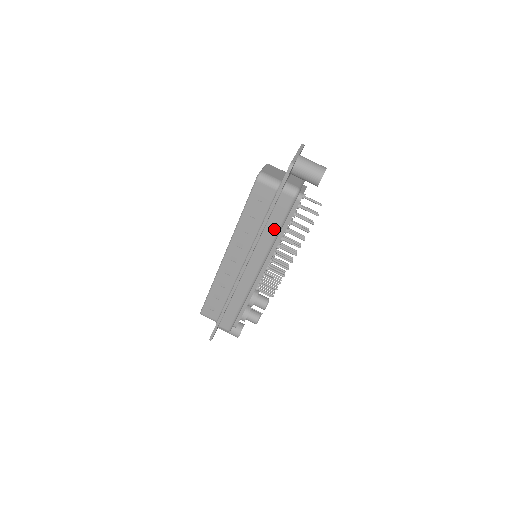
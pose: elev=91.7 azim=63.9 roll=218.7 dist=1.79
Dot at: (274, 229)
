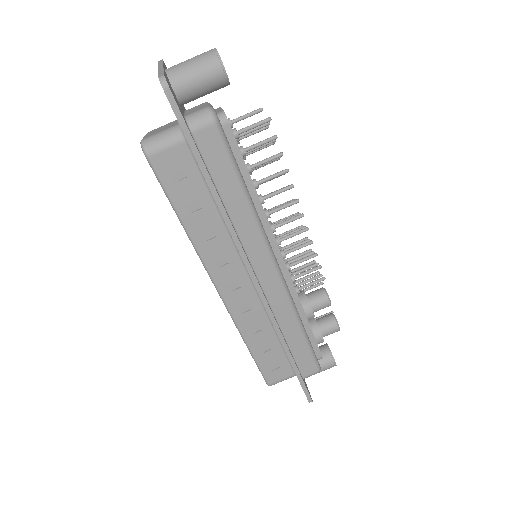
Dot at: (237, 195)
